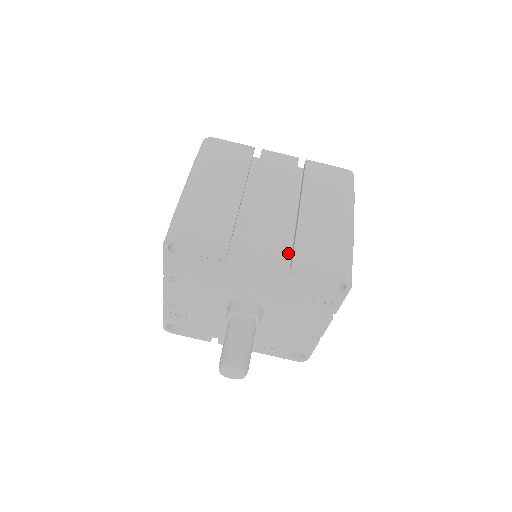
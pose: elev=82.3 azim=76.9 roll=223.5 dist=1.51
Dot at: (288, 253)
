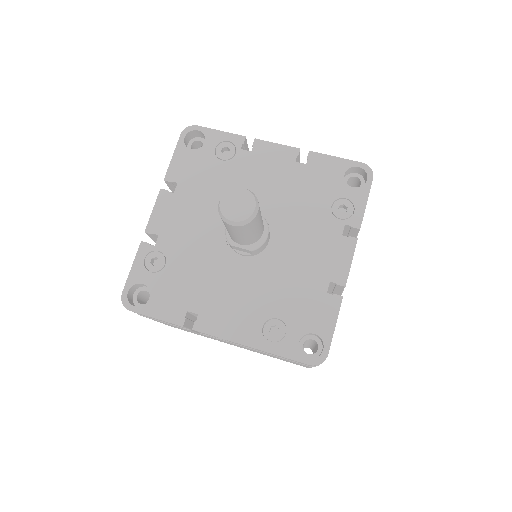
Dot at: occluded
